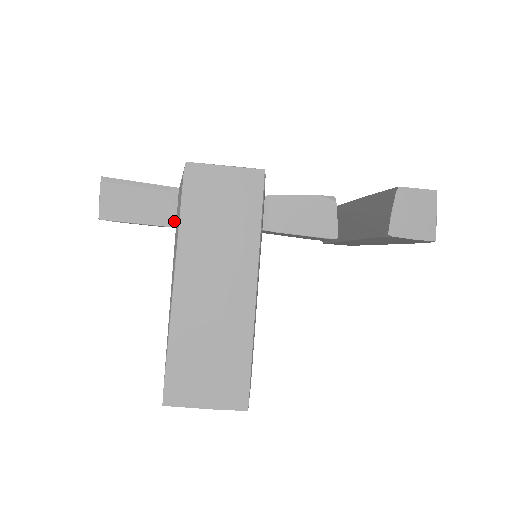
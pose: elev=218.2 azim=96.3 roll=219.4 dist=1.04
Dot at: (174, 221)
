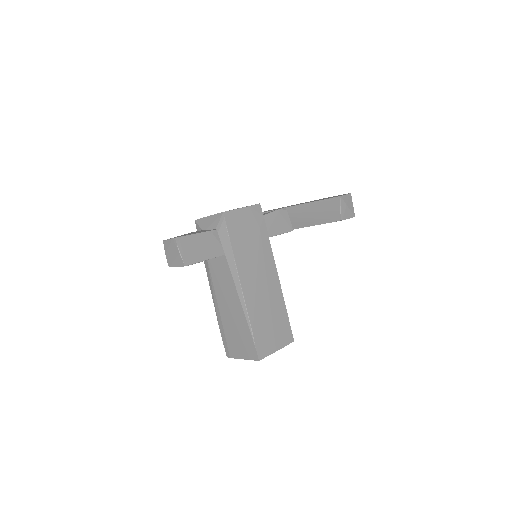
Dot at: (223, 251)
